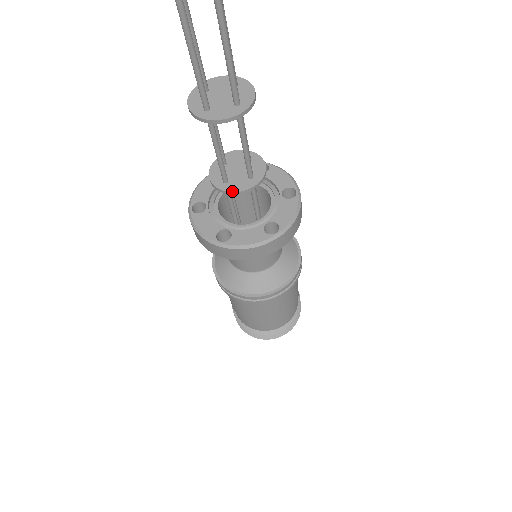
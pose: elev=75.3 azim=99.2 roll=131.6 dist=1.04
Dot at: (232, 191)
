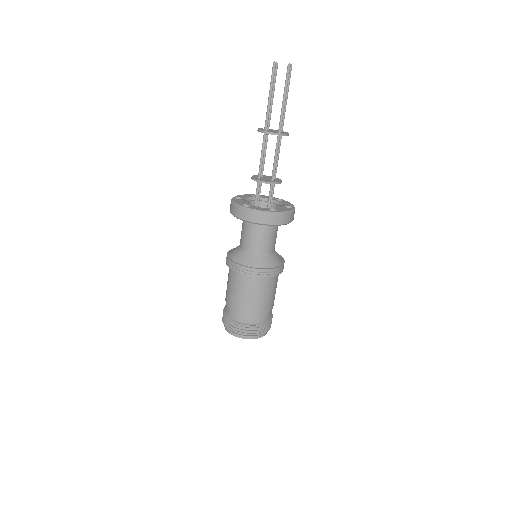
Dot at: (261, 180)
